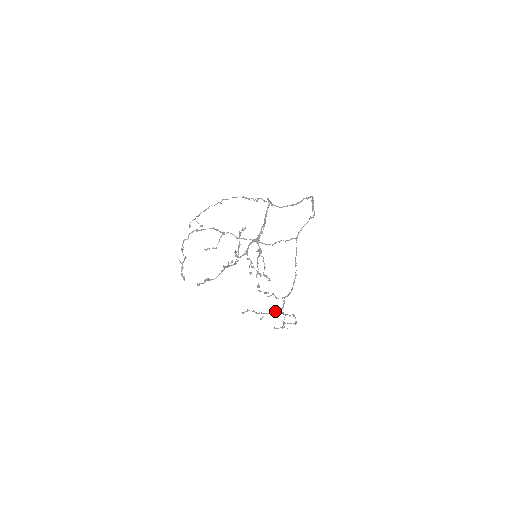
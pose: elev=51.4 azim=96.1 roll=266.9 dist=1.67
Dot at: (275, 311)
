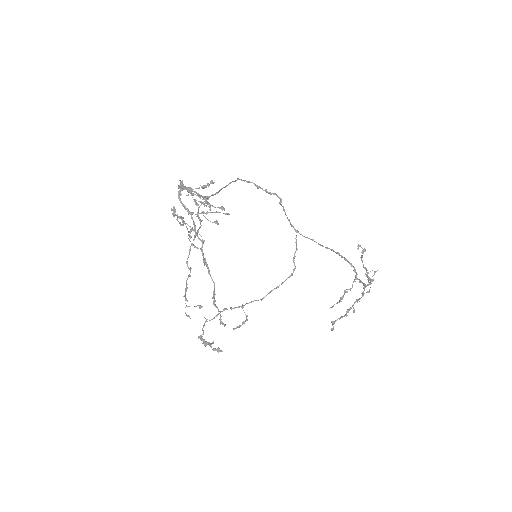
Dot at: occluded
